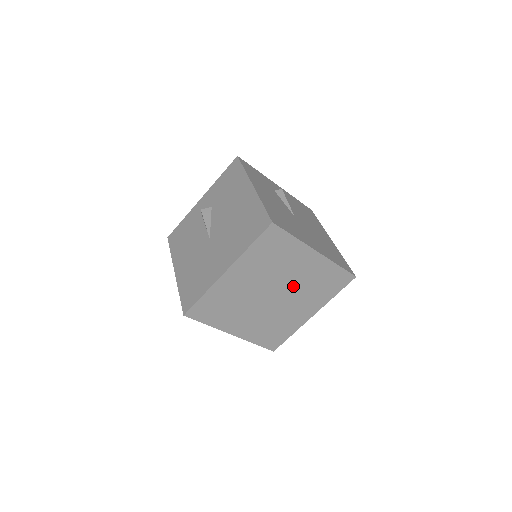
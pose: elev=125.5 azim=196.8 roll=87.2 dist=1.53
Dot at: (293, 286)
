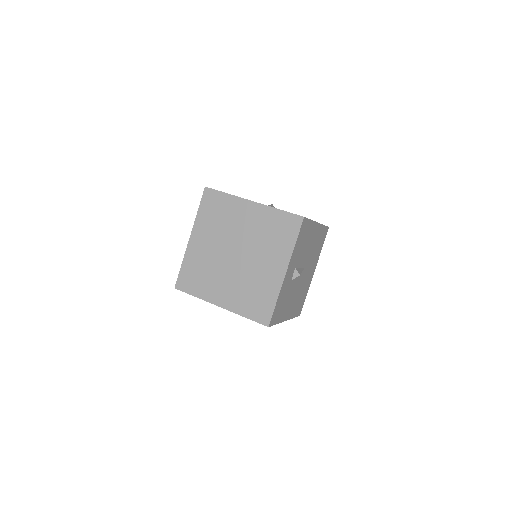
Dot at: (249, 241)
